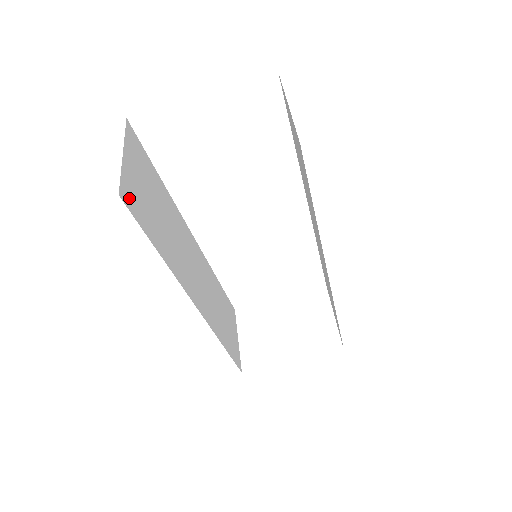
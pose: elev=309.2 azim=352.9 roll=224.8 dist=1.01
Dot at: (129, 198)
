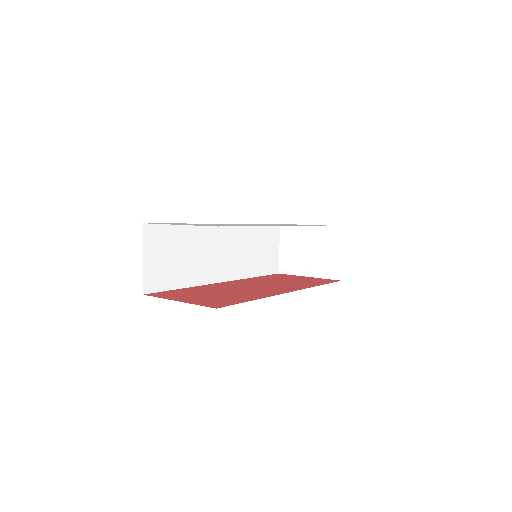
Dot at: (152, 284)
